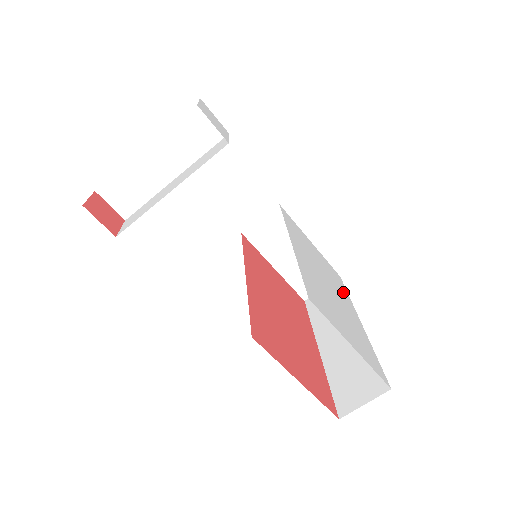
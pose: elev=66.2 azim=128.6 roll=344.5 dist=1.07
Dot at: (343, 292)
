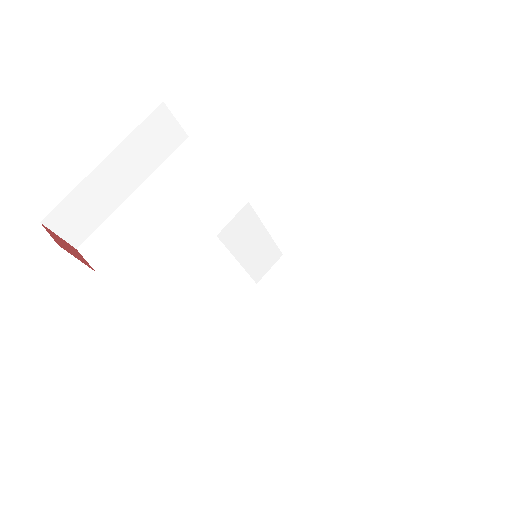
Dot at: occluded
